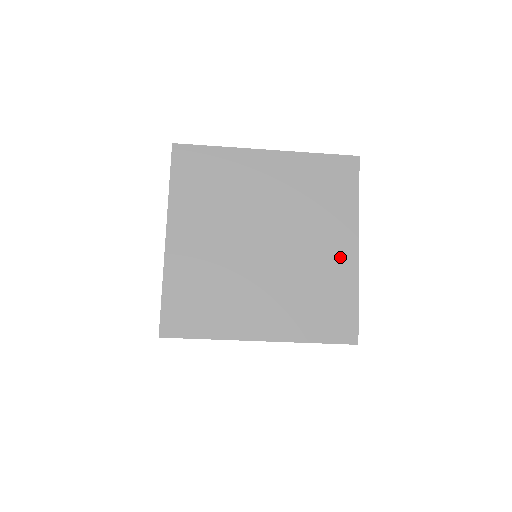
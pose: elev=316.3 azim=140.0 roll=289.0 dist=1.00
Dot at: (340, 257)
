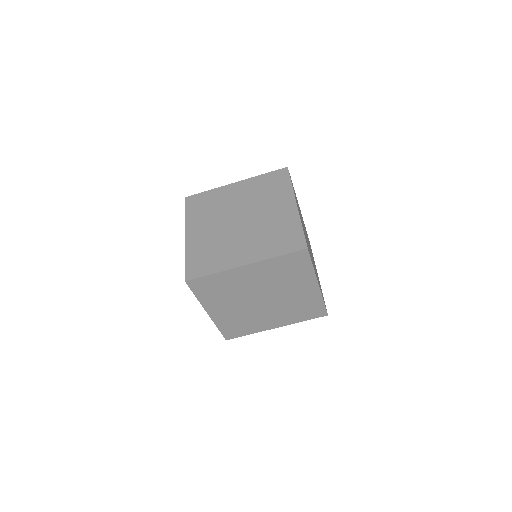
Dot at: (286, 212)
